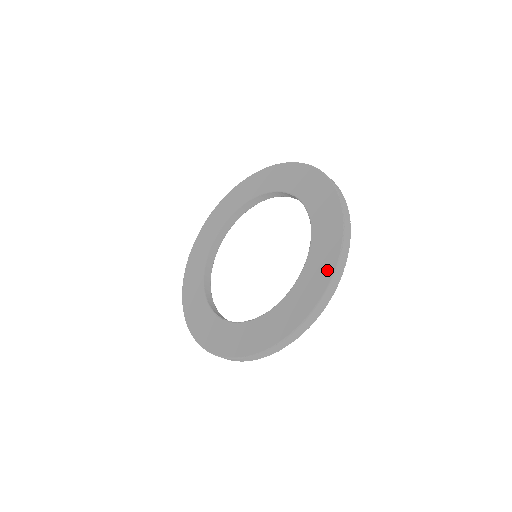
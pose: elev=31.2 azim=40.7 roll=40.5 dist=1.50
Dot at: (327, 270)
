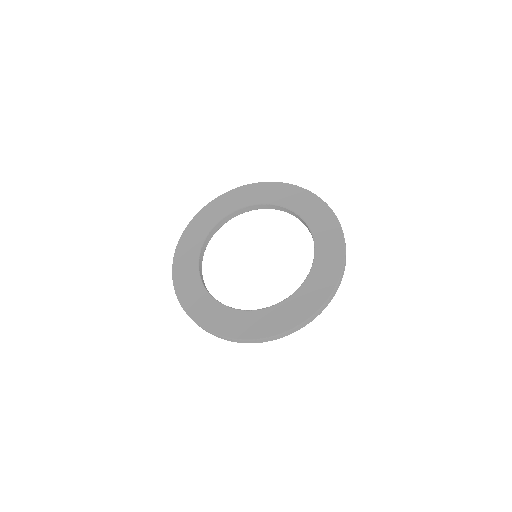
Dot at: (337, 263)
